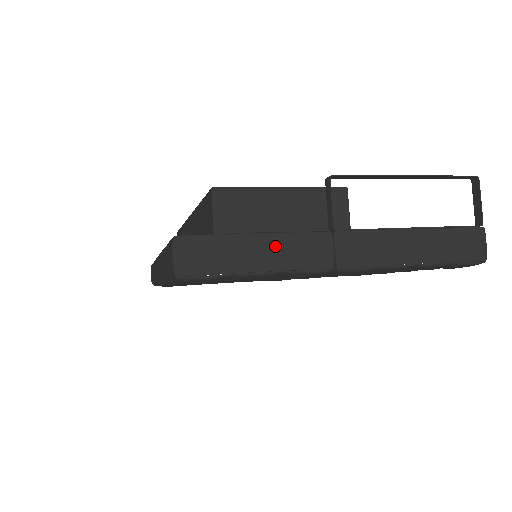
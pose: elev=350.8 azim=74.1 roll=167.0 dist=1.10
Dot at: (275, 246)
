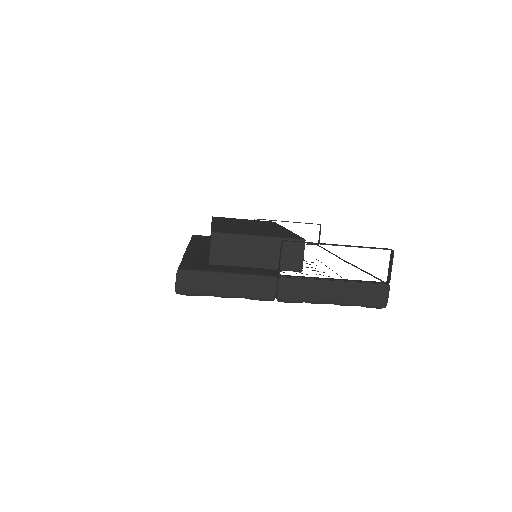
Dot at: (238, 282)
